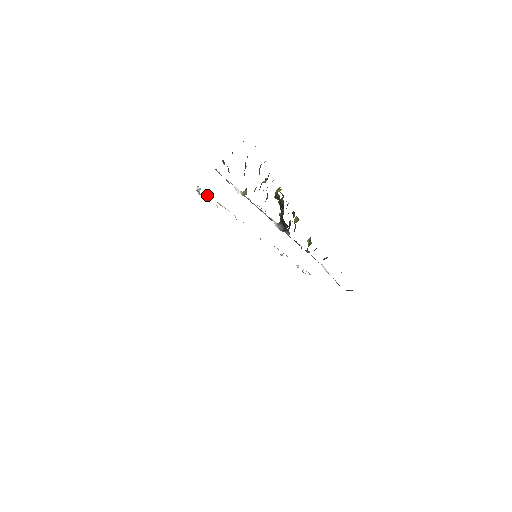
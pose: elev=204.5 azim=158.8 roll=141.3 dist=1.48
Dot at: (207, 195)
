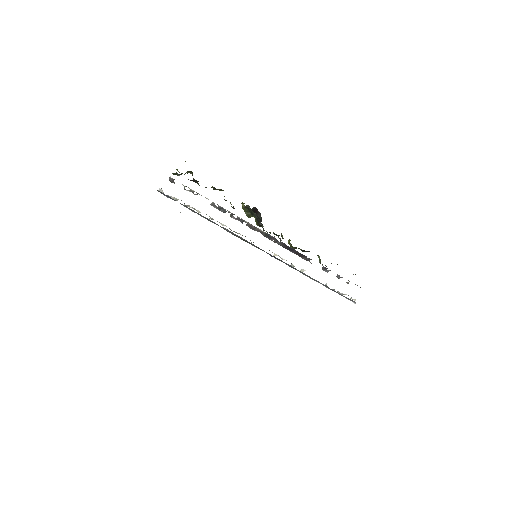
Dot at: (172, 197)
